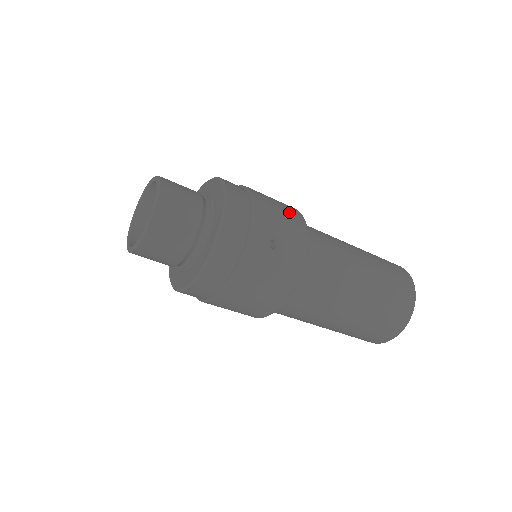
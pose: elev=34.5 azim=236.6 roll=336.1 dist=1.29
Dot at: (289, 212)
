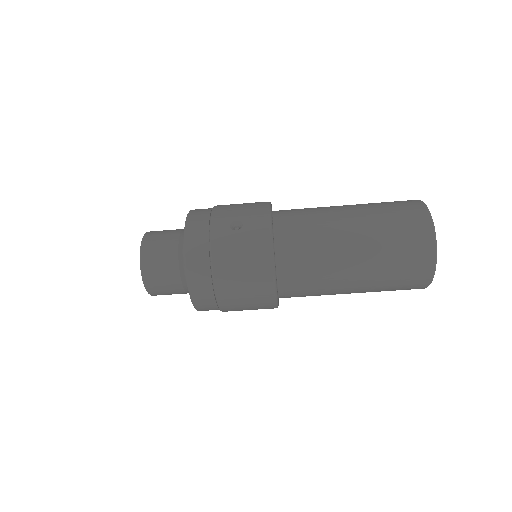
Dot at: (251, 203)
